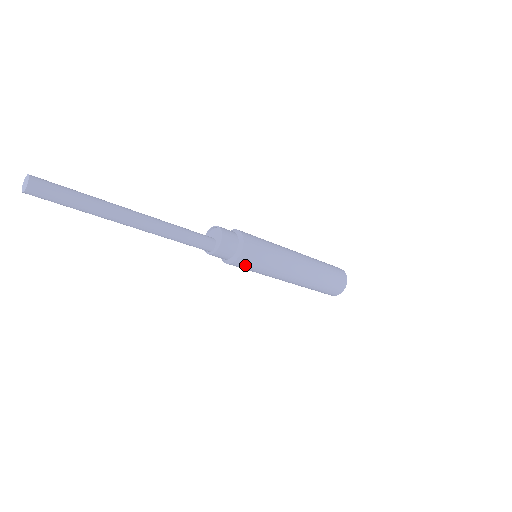
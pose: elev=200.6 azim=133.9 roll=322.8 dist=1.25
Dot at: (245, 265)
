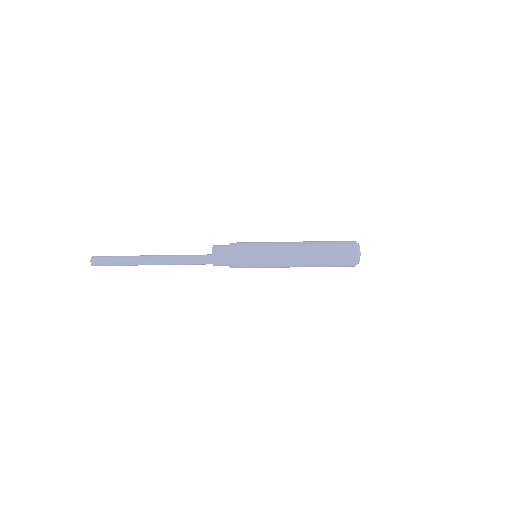
Dot at: (241, 264)
